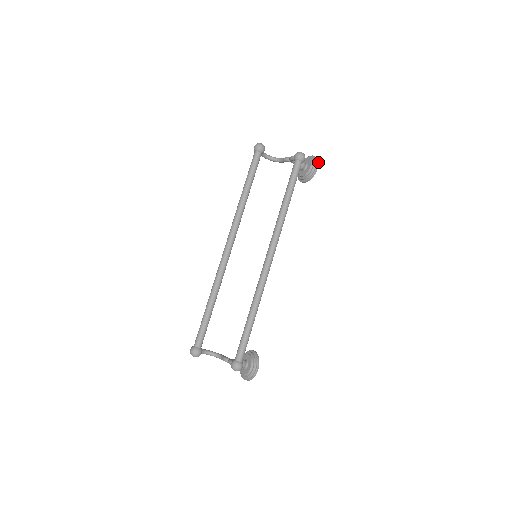
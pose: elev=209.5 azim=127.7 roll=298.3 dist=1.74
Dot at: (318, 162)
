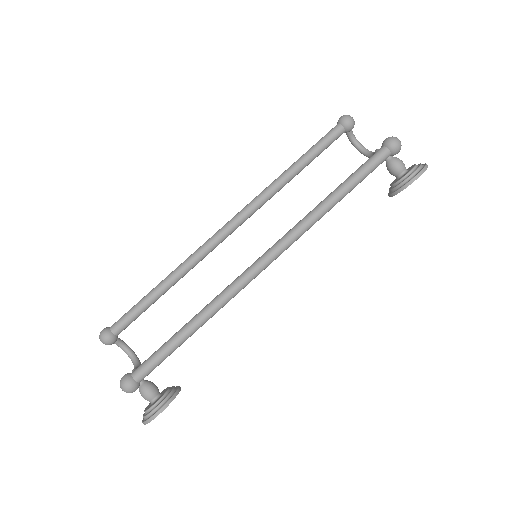
Dot at: (424, 170)
